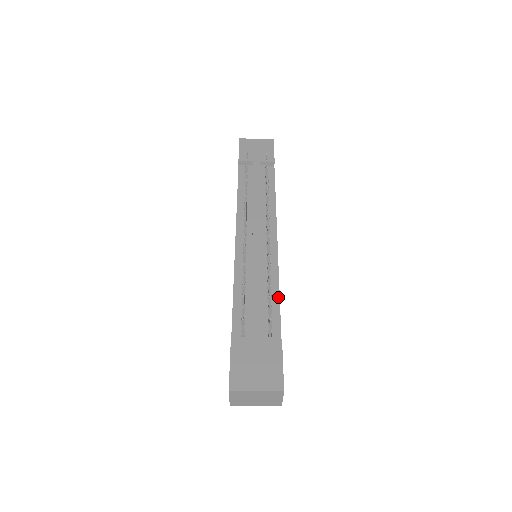
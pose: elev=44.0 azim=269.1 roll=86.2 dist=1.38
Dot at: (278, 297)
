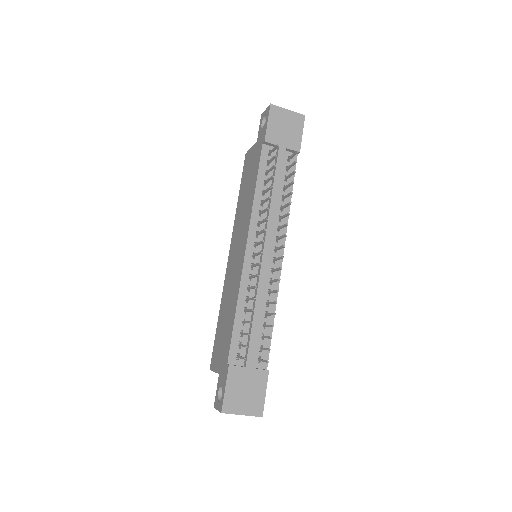
Dot at: (272, 324)
